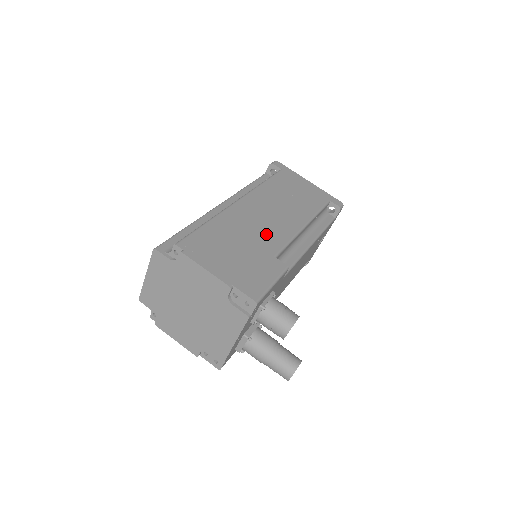
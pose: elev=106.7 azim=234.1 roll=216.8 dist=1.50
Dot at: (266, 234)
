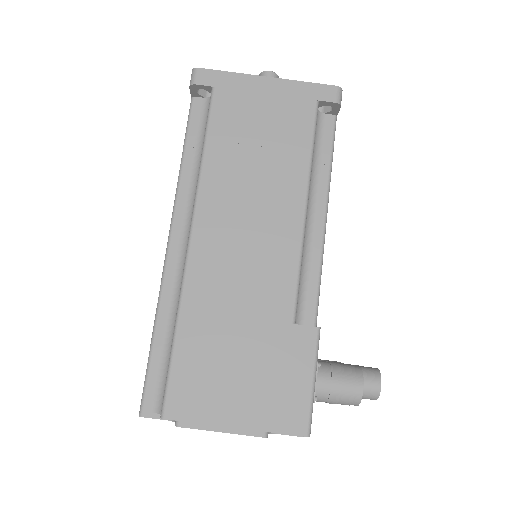
Dot at: (261, 284)
